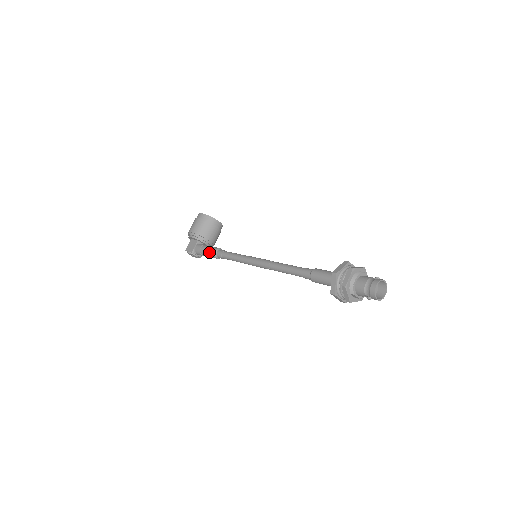
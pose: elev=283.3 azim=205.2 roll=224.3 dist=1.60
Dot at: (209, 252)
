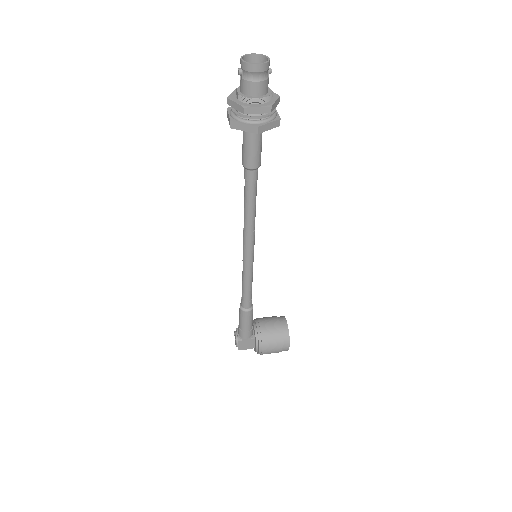
Dot at: occluded
